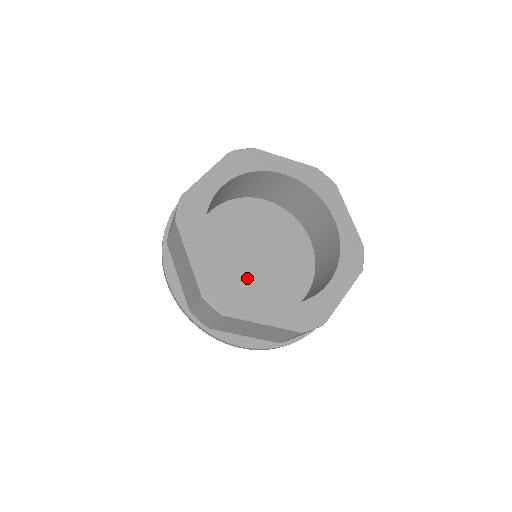
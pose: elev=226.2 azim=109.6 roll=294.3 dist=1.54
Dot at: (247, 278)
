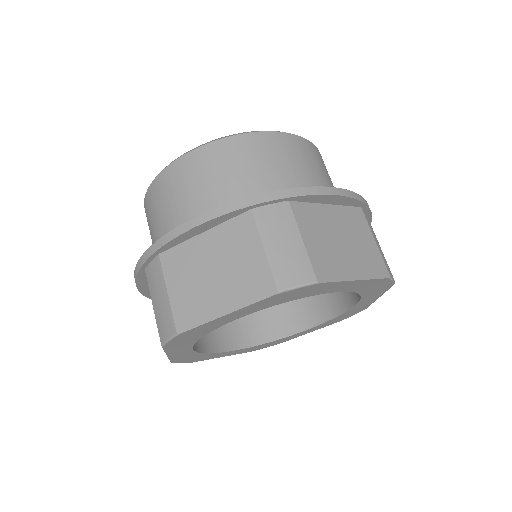
Dot at: occluded
